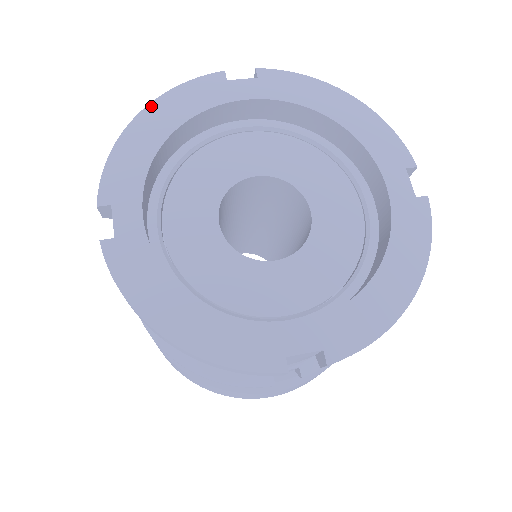
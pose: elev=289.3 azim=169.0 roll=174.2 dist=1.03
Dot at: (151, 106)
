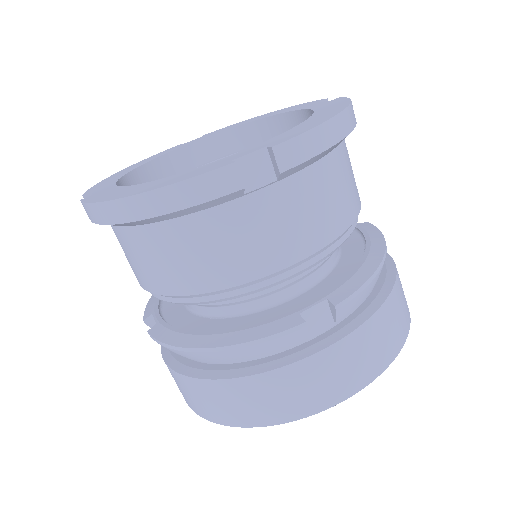
Dot at: (130, 166)
